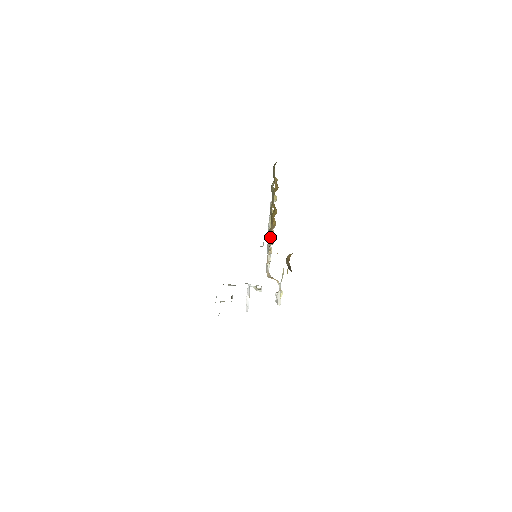
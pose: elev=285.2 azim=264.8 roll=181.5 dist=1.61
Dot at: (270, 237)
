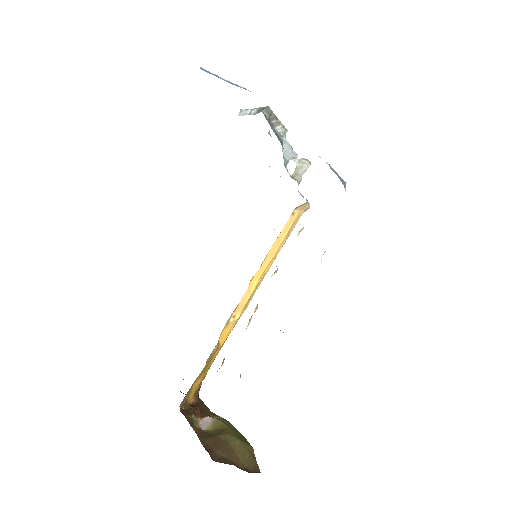
Dot at: occluded
